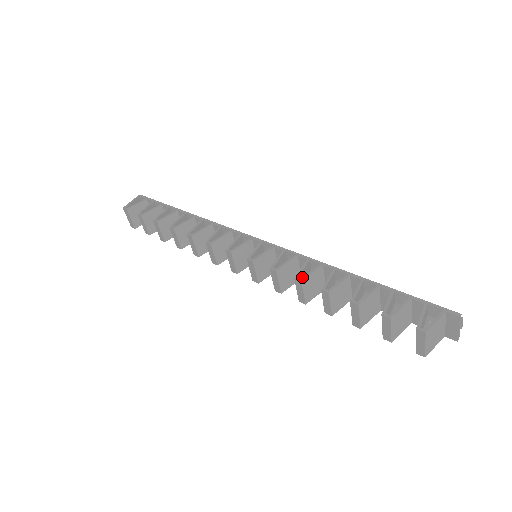
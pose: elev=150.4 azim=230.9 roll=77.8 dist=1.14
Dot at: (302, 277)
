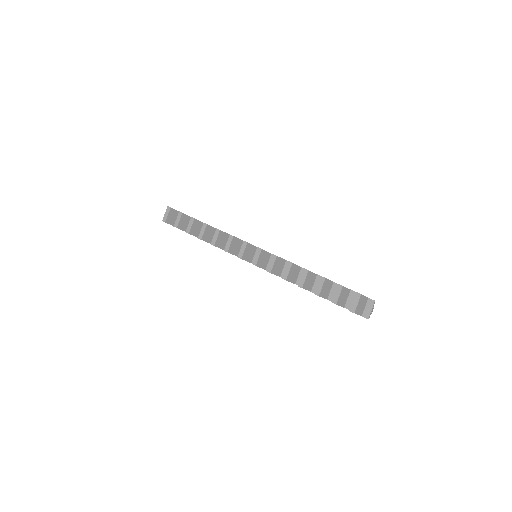
Dot at: occluded
